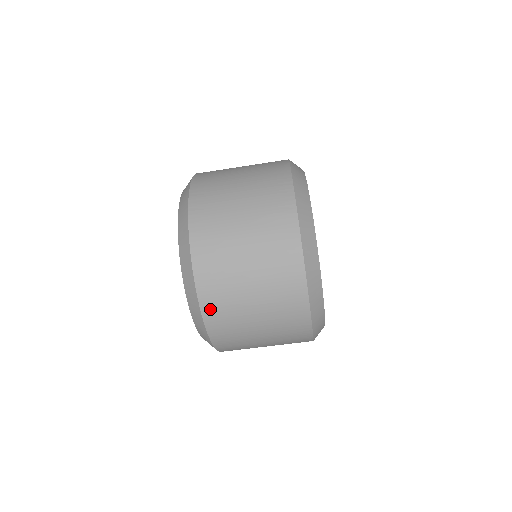
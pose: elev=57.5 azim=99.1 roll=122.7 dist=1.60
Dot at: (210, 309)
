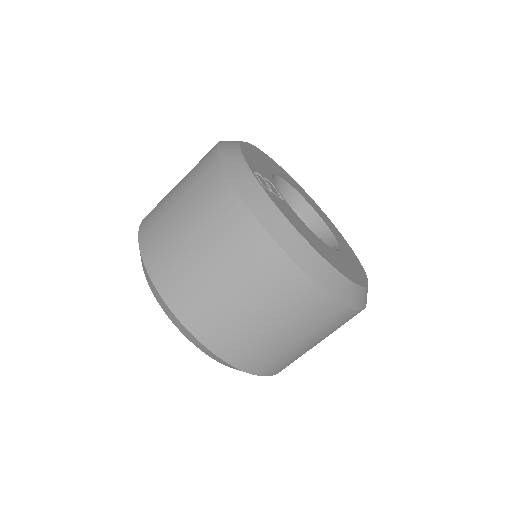
Dot at: (216, 343)
